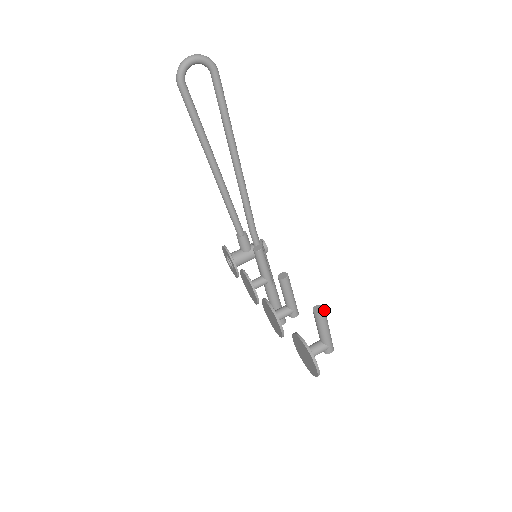
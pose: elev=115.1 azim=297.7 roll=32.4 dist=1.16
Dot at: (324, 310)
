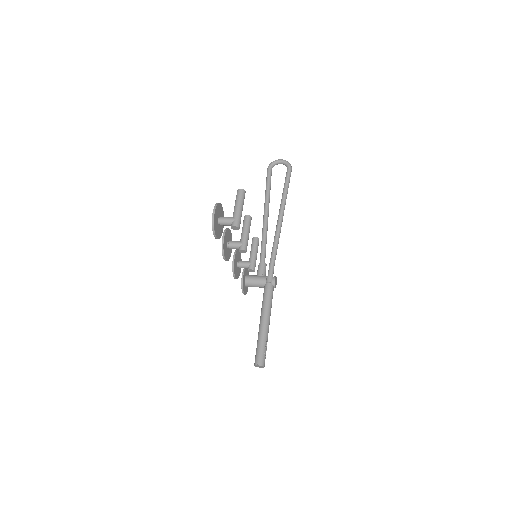
Dot at: (243, 190)
